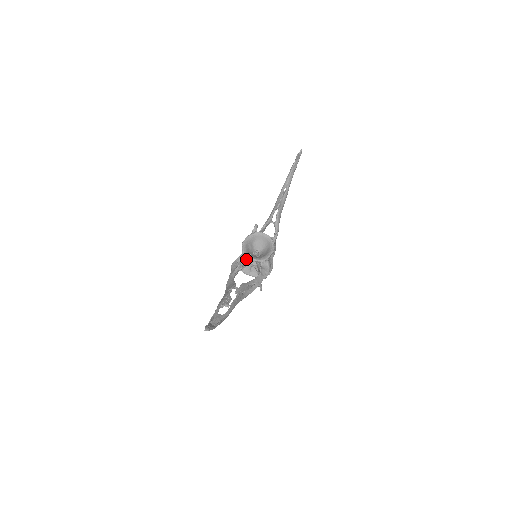
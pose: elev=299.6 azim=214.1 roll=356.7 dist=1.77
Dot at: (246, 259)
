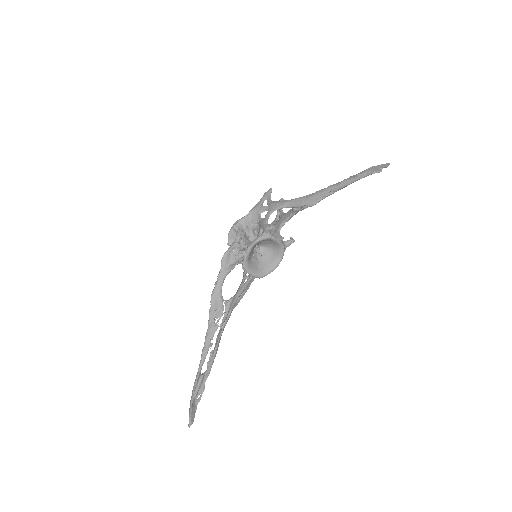
Dot at: occluded
